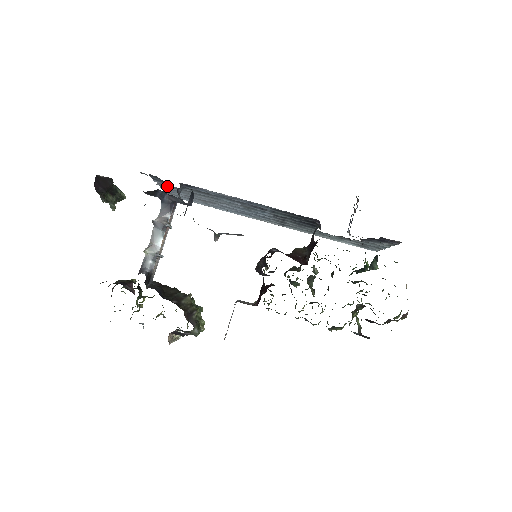
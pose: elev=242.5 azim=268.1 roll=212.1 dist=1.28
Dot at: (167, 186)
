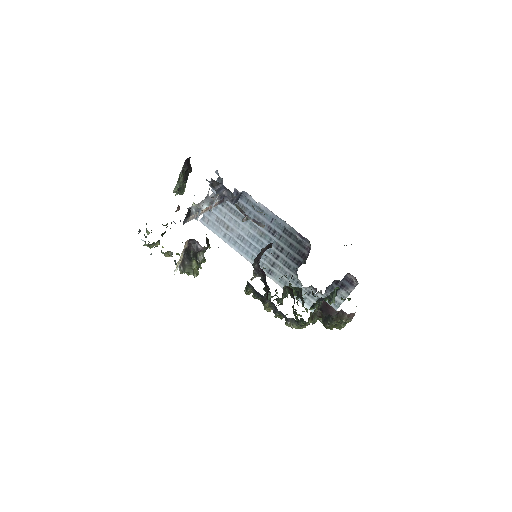
Dot at: occluded
